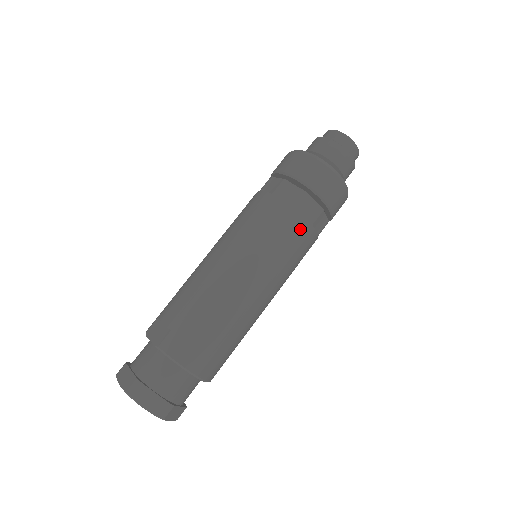
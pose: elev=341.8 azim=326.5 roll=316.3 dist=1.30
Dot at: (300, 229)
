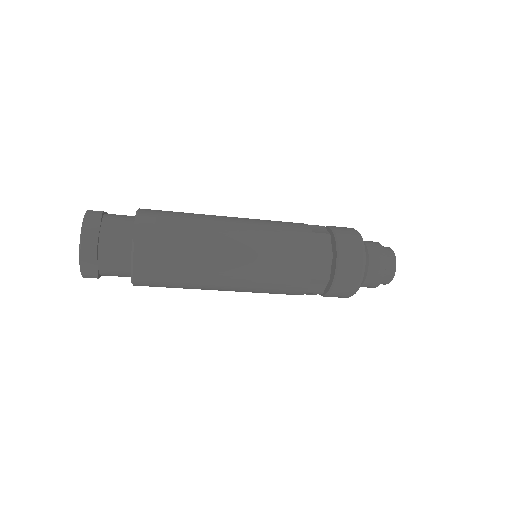
Dot at: (296, 289)
